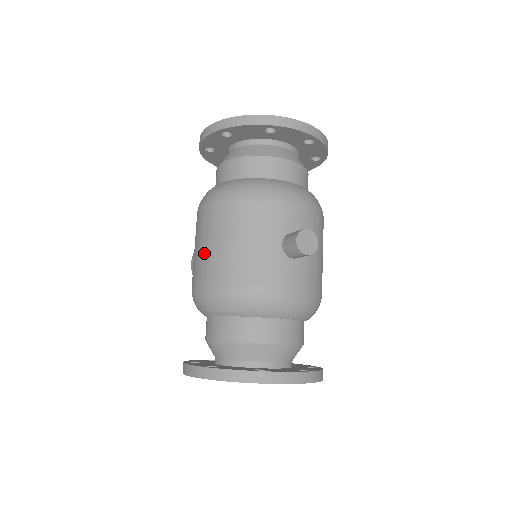
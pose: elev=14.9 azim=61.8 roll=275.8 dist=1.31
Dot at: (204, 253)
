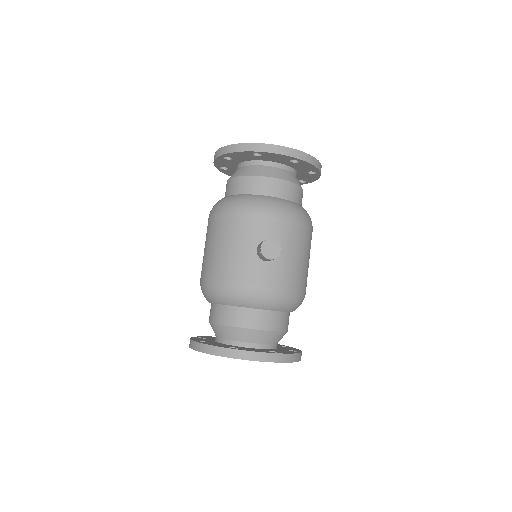
Dot at: (205, 254)
